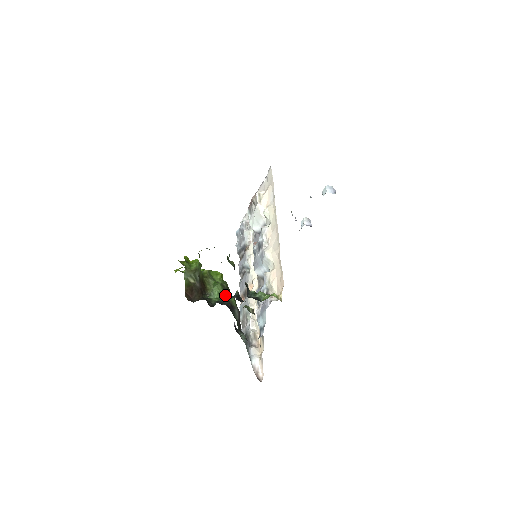
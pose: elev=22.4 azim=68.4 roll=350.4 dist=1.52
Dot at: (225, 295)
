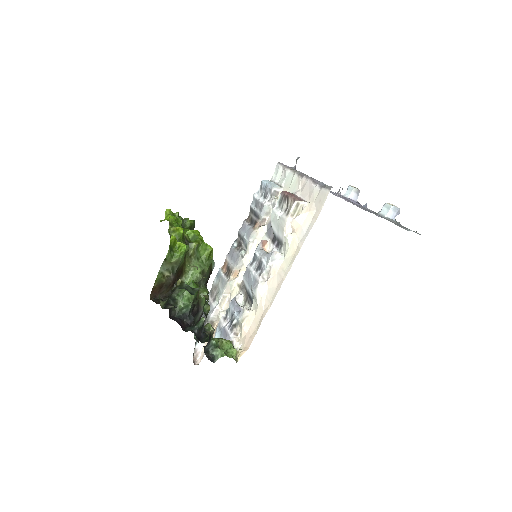
Dot at: (196, 298)
